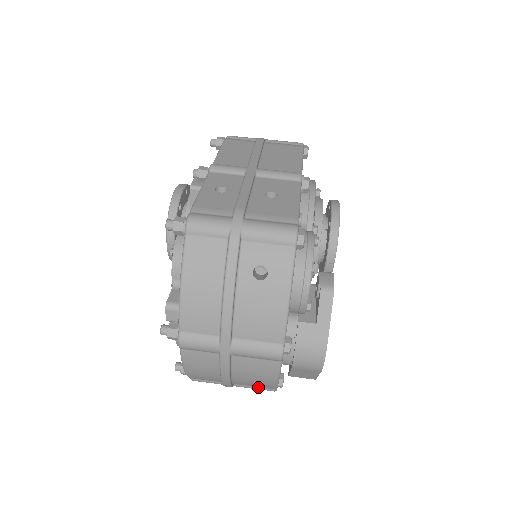
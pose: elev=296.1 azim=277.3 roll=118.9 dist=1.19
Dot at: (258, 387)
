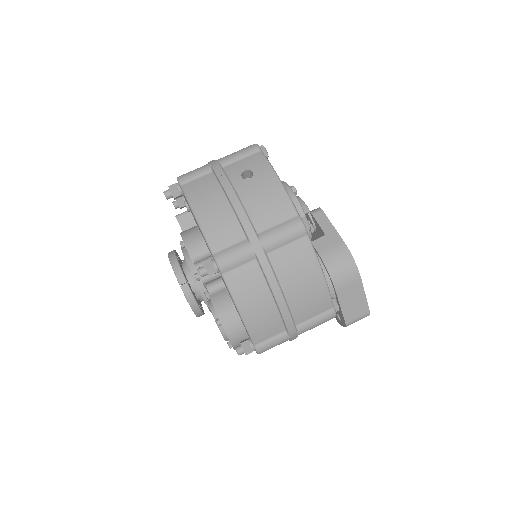
Dot at: (318, 316)
